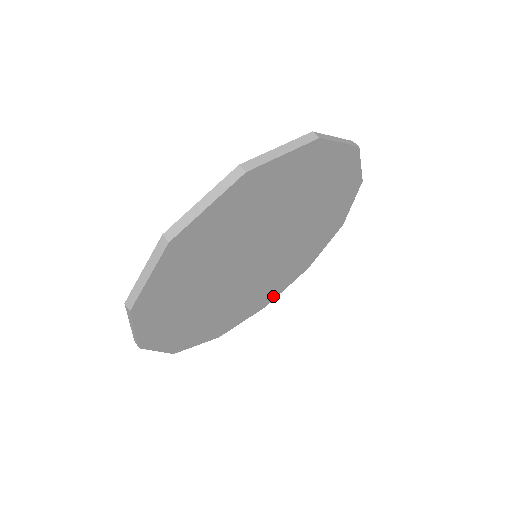
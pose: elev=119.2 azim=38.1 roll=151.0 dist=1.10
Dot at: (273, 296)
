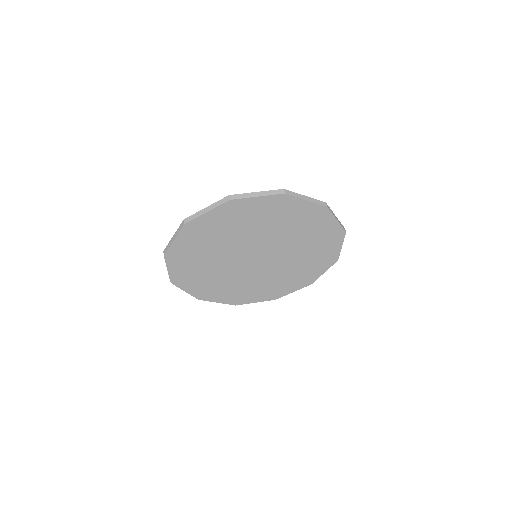
Dot at: (312, 278)
